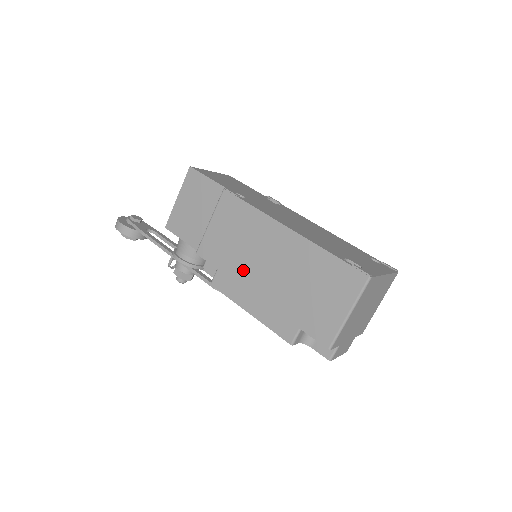
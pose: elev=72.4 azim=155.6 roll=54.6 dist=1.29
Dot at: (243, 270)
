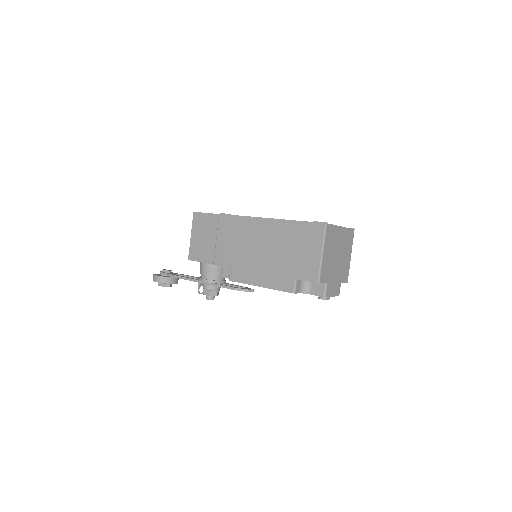
Dot at: (247, 260)
